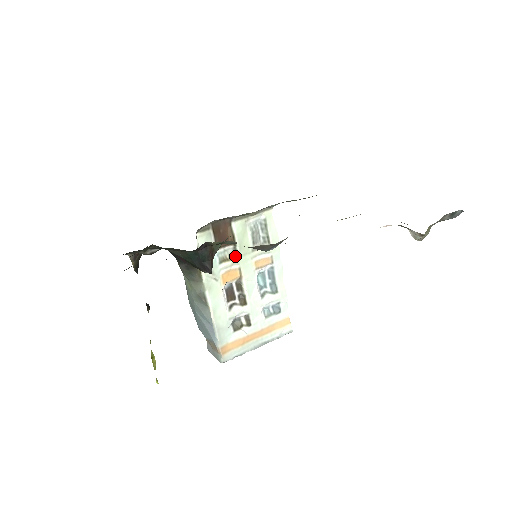
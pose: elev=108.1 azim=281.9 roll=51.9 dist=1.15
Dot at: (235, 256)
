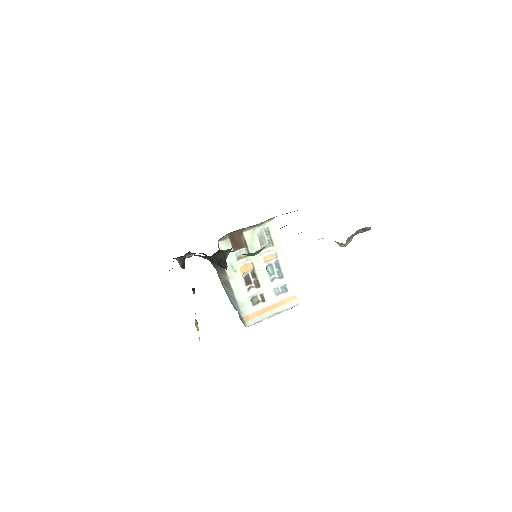
Dot at: occluded
